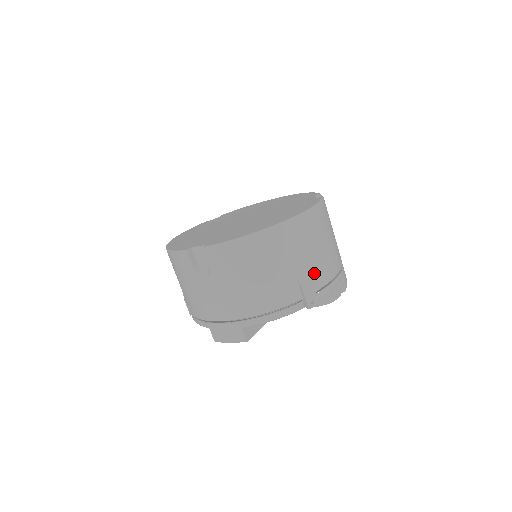
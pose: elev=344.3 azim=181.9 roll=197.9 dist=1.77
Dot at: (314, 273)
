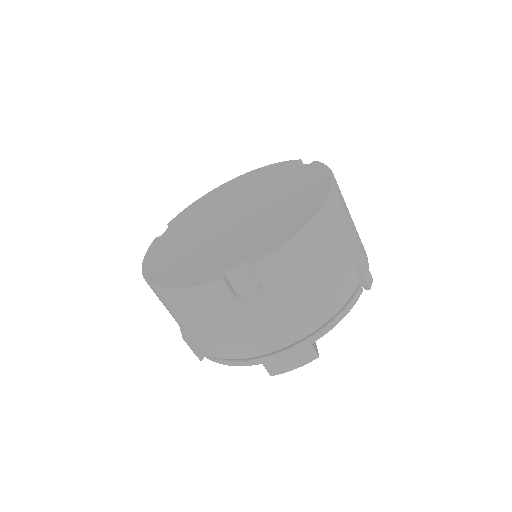
Dot at: (358, 248)
